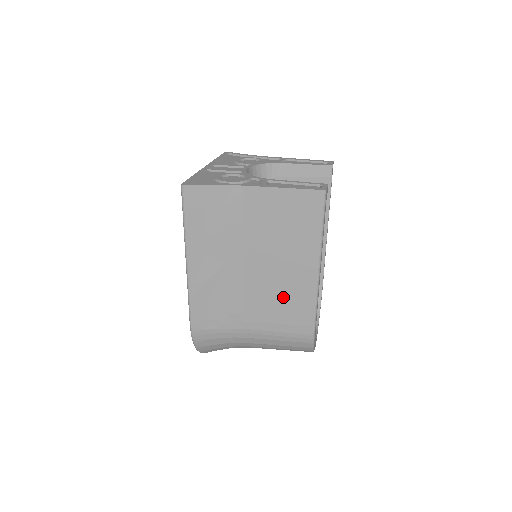
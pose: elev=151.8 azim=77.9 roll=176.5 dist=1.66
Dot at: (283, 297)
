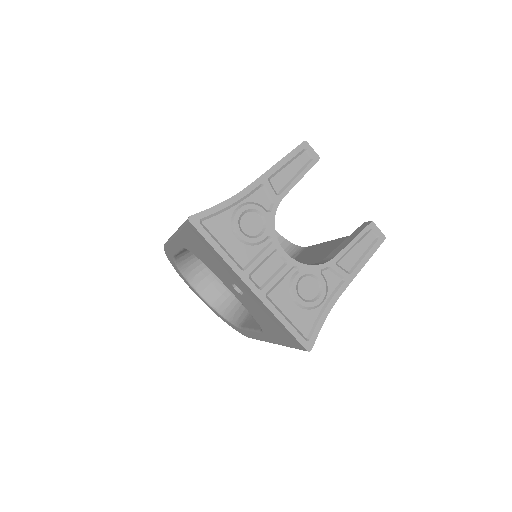
Dot at: occluded
